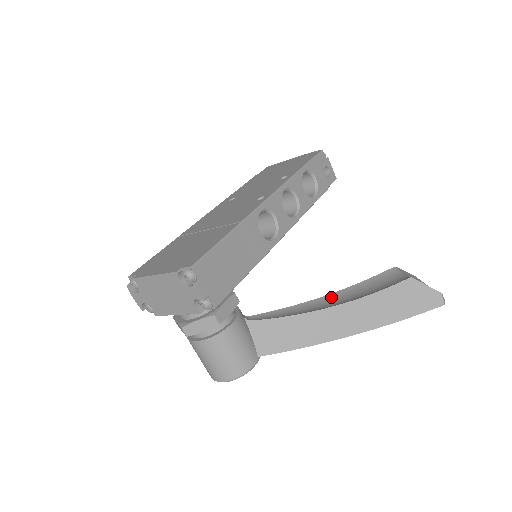
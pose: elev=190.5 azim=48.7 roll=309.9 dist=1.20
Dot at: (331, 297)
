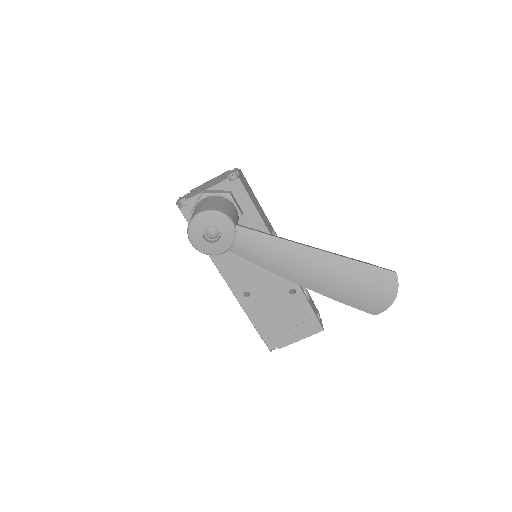
Dot at: occluded
